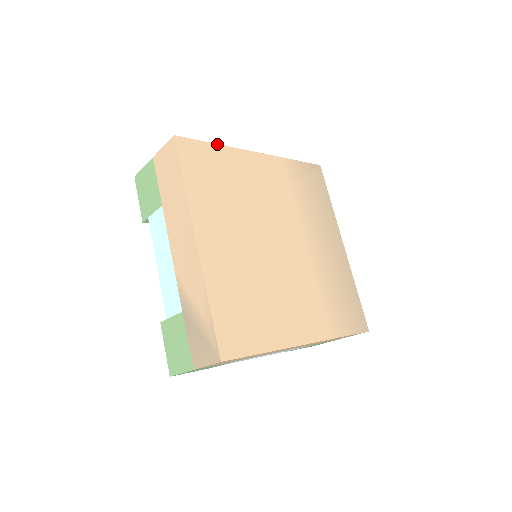
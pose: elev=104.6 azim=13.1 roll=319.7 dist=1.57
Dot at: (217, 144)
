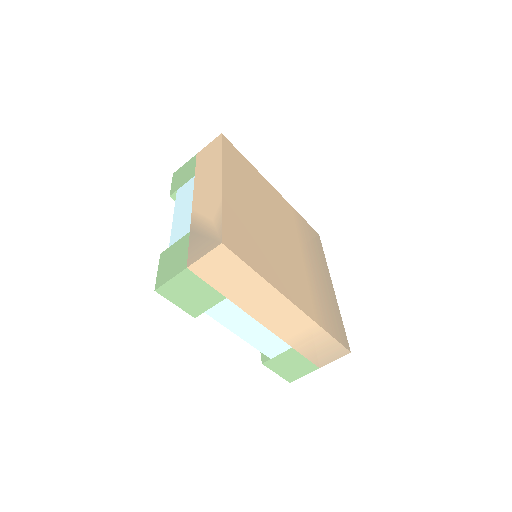
Dot at: (248, 161)
